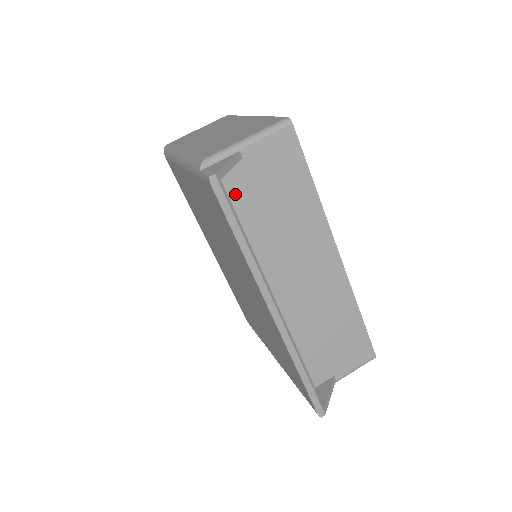
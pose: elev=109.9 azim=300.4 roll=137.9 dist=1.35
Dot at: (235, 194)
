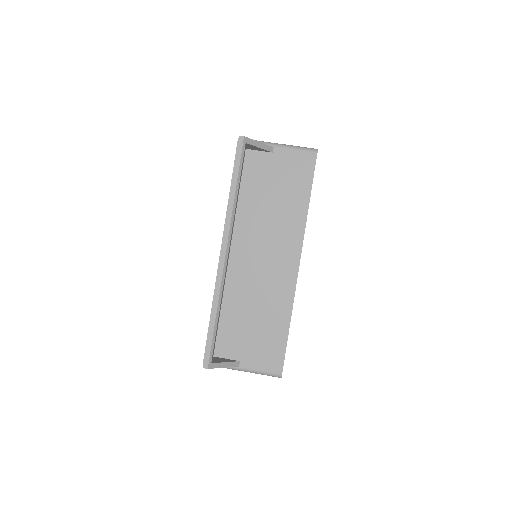
Dot at: (255, 171)
